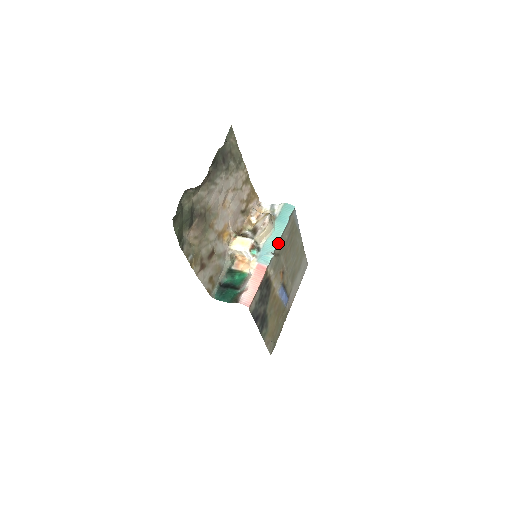
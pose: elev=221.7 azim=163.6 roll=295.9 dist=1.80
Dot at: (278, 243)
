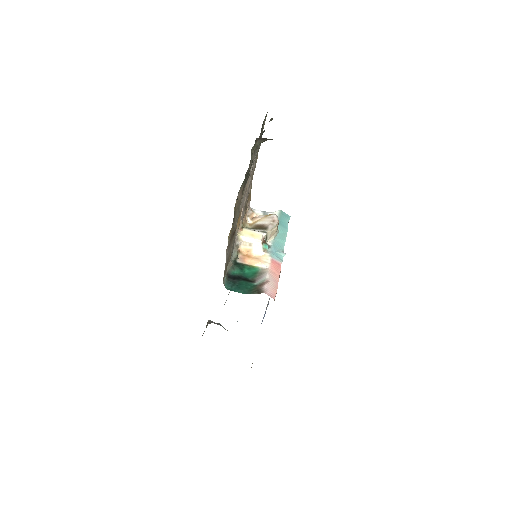
Dot at: (284, 244)
